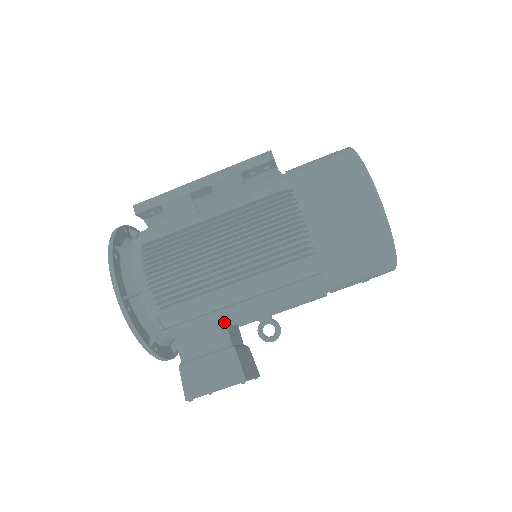
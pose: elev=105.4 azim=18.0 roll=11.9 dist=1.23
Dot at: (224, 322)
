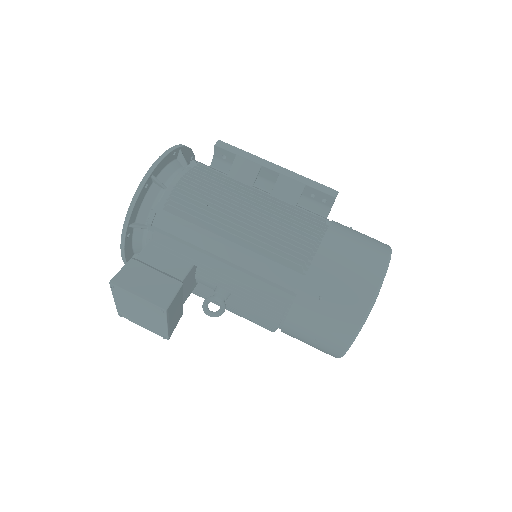
Dot at: (194, 263)
